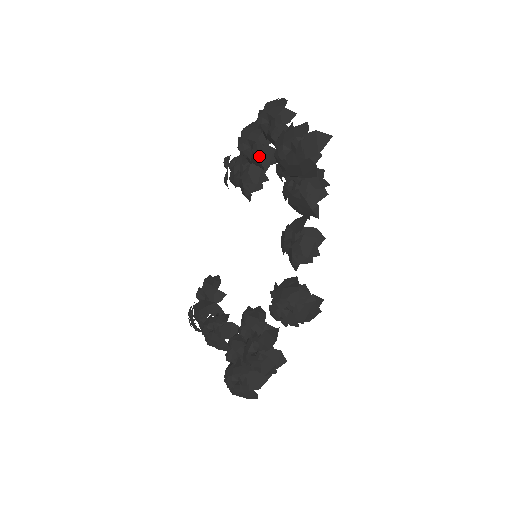
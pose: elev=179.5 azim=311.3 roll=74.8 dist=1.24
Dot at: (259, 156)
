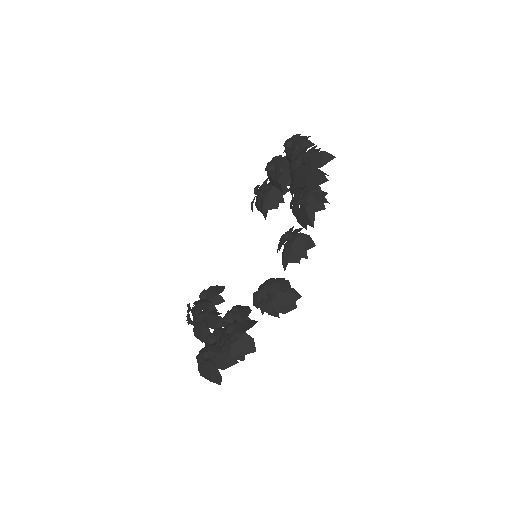
Dot at: (280, 177)
